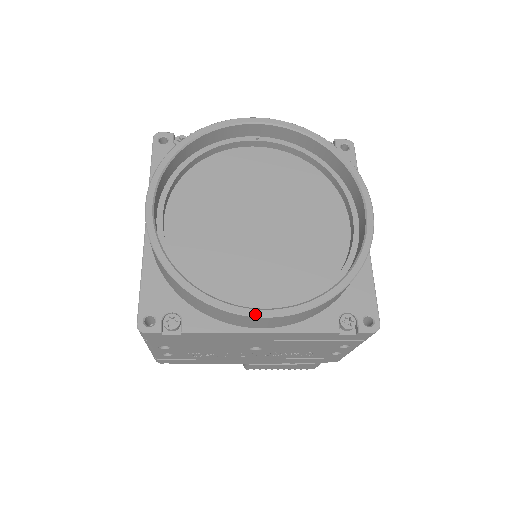
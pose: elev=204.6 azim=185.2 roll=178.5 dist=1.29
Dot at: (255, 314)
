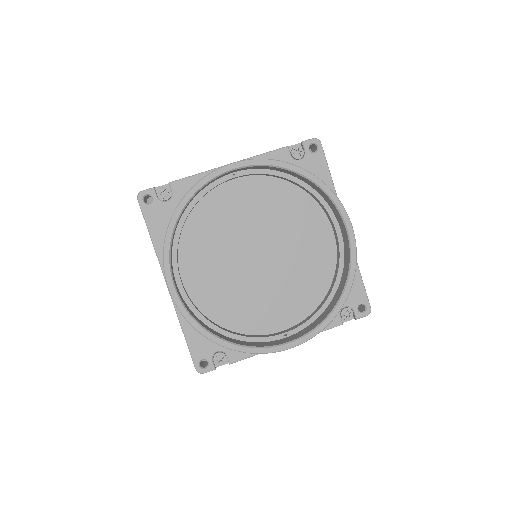
Dot at: (283, 349)
